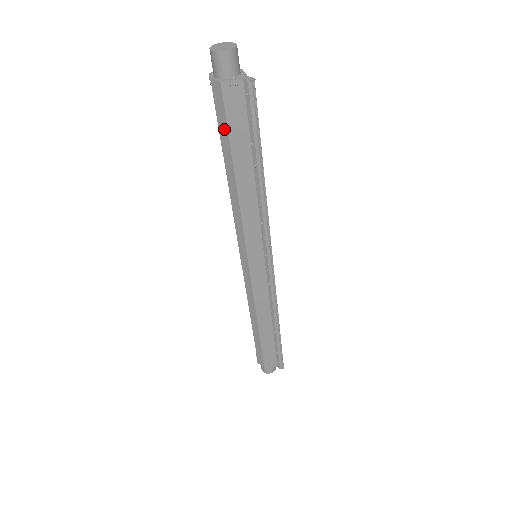
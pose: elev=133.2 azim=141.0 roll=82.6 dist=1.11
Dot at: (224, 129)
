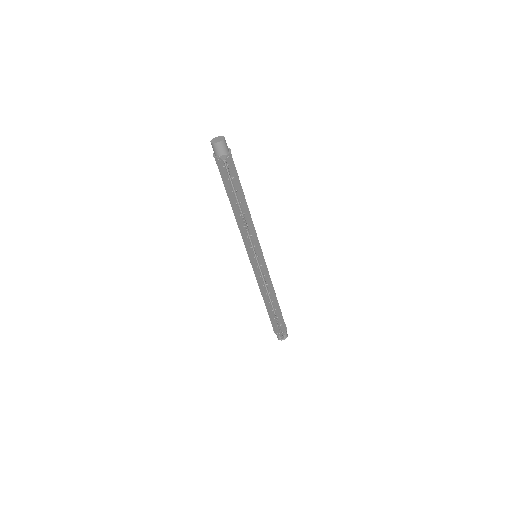
Dot at: (222, 180)
